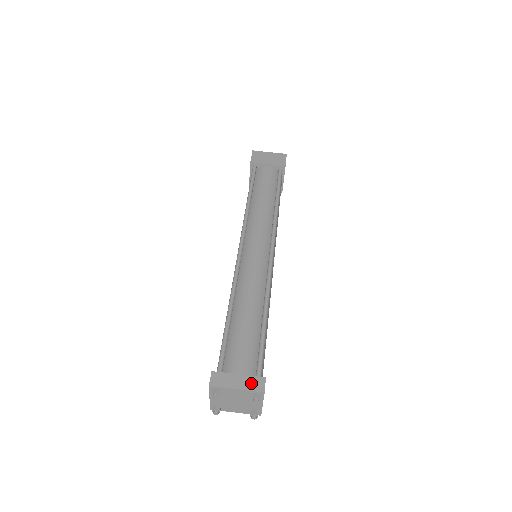
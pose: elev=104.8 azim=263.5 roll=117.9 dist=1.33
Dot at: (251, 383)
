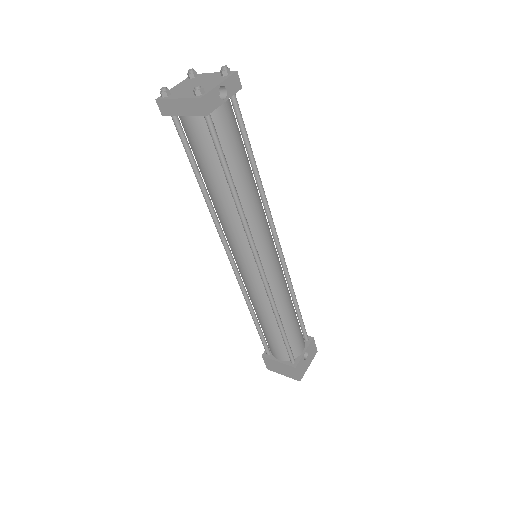
Dot at: occluded
